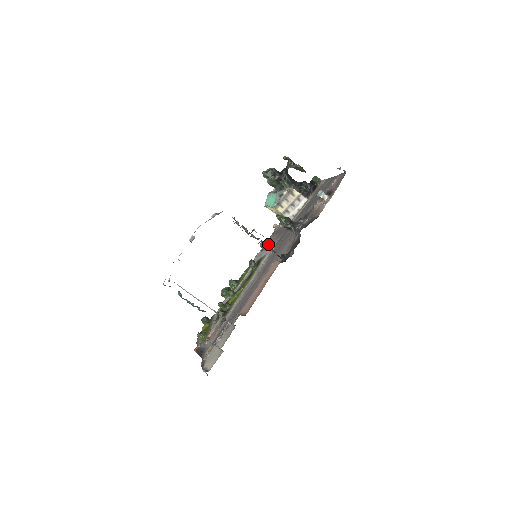
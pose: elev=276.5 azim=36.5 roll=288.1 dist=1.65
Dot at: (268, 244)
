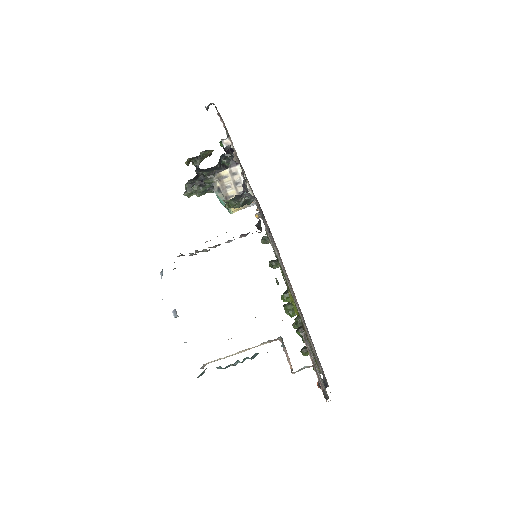
Dot at: occluded
